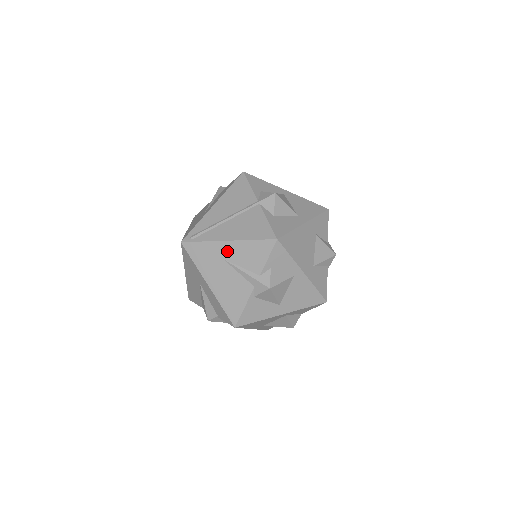
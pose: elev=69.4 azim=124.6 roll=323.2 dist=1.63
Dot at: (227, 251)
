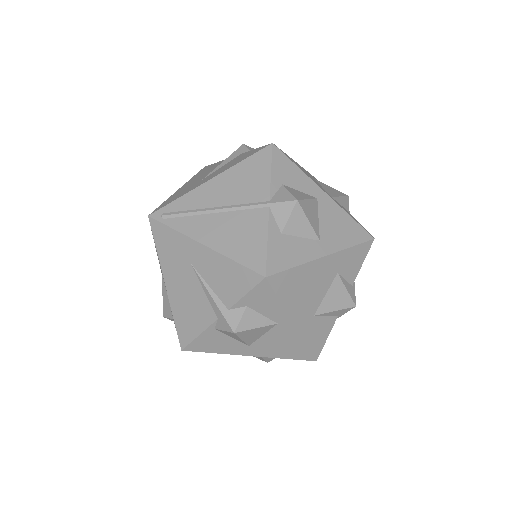
Dot at: (199, 257)
